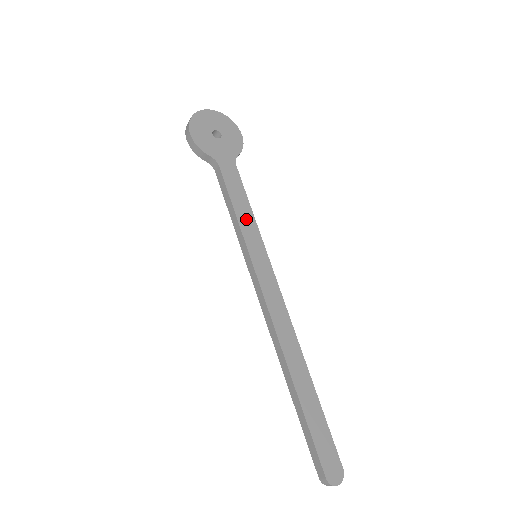
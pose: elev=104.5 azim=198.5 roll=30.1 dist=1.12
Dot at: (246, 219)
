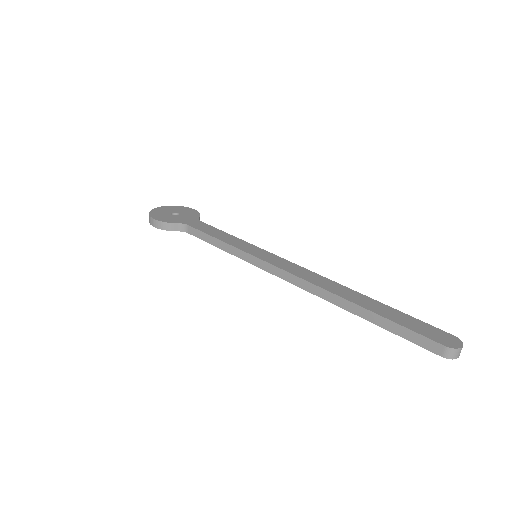
Dot at: (231, 240)
